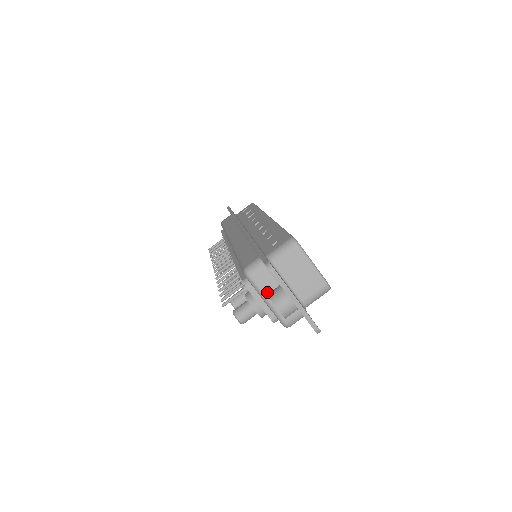
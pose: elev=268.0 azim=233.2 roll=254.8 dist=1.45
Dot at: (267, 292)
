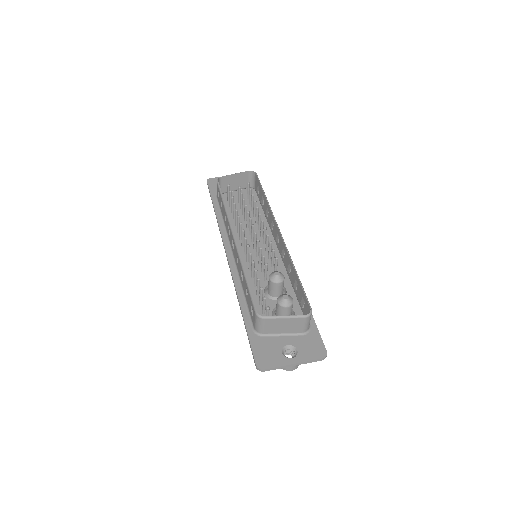
Dot at: occluded
